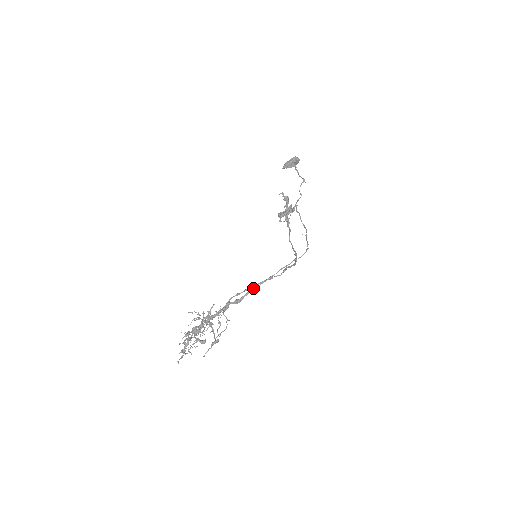
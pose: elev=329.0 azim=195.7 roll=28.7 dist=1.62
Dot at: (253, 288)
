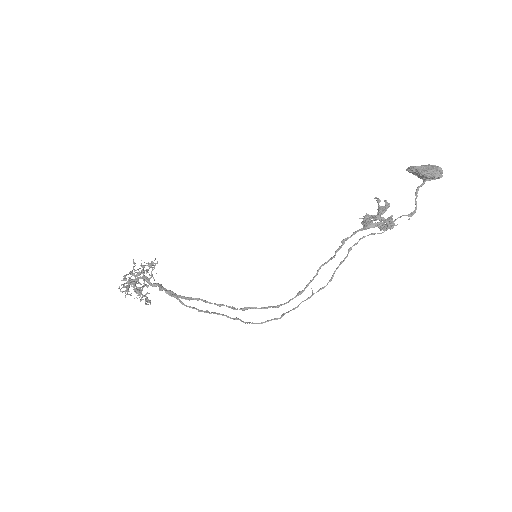
Dot at: (191, 298)
